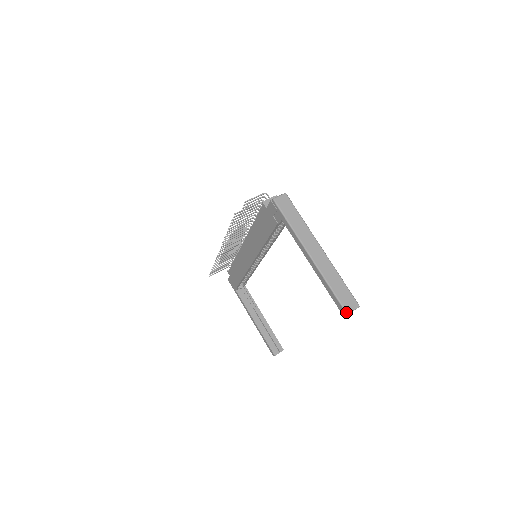
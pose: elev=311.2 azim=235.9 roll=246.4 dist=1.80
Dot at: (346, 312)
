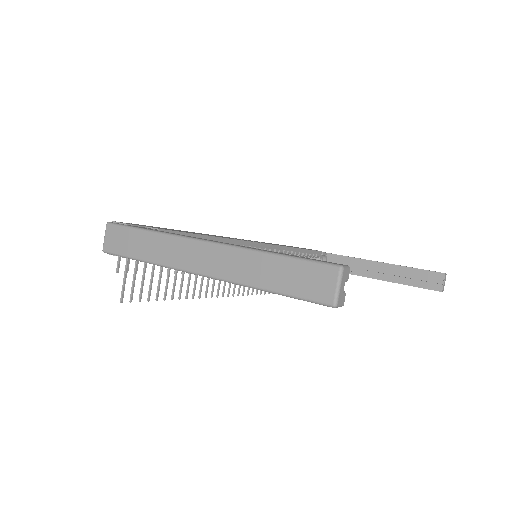
Dot at: (329, 306)
